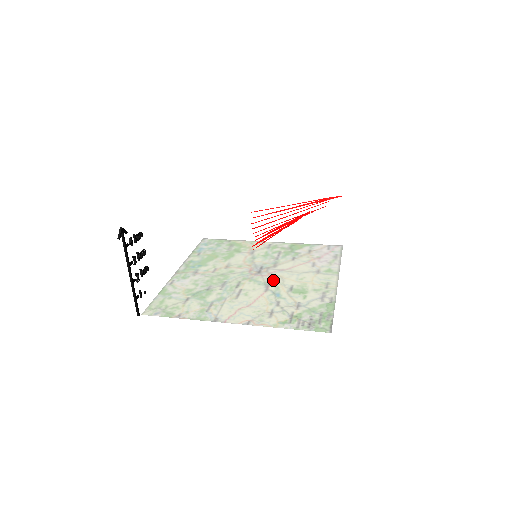
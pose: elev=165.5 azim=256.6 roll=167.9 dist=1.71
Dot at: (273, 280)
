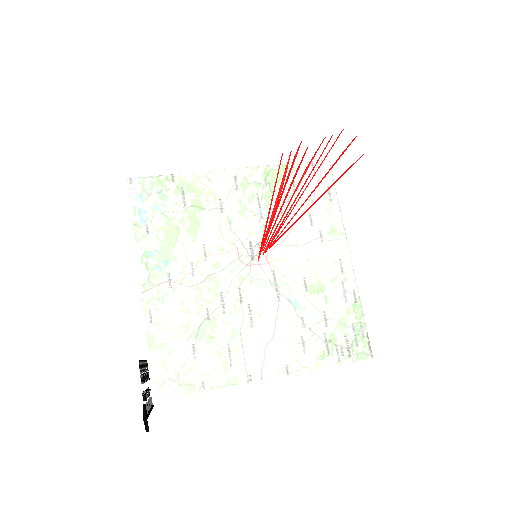
Dot at: (315, 333)
